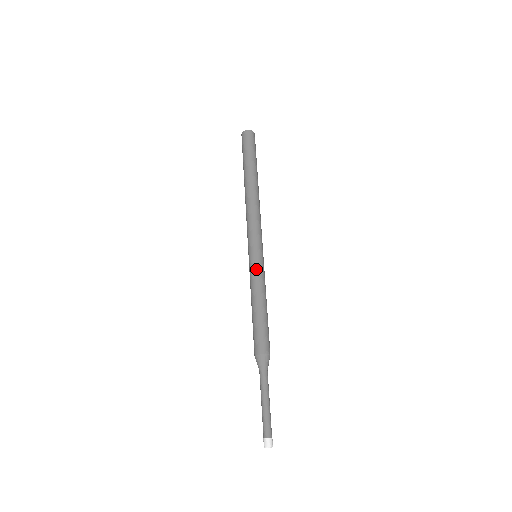
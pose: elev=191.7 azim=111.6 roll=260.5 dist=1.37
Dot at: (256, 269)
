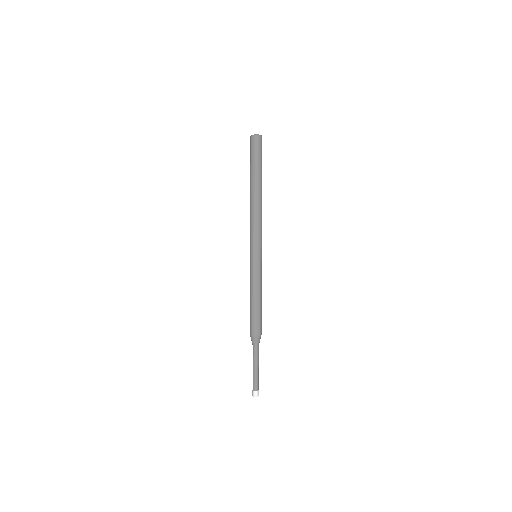
Dot at: (250, 269)
